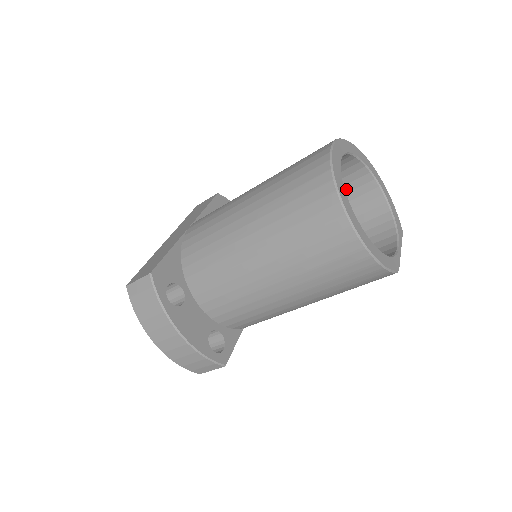
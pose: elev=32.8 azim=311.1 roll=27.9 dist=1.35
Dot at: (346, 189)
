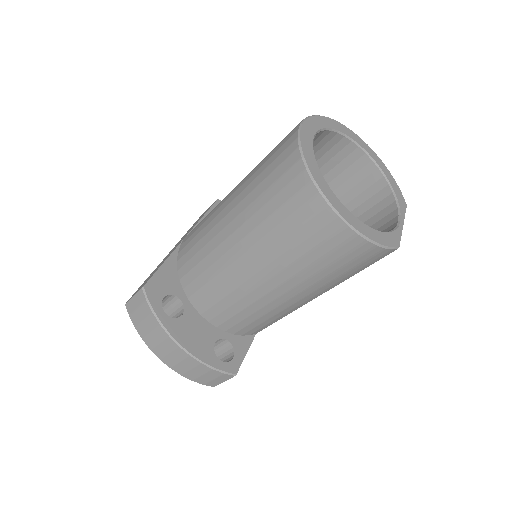
Dot at: (338, 170)
